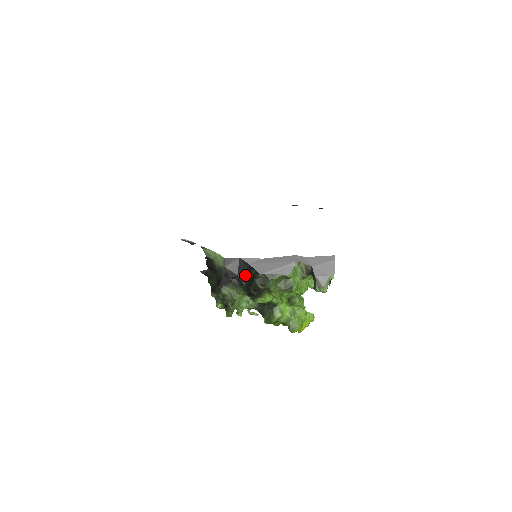
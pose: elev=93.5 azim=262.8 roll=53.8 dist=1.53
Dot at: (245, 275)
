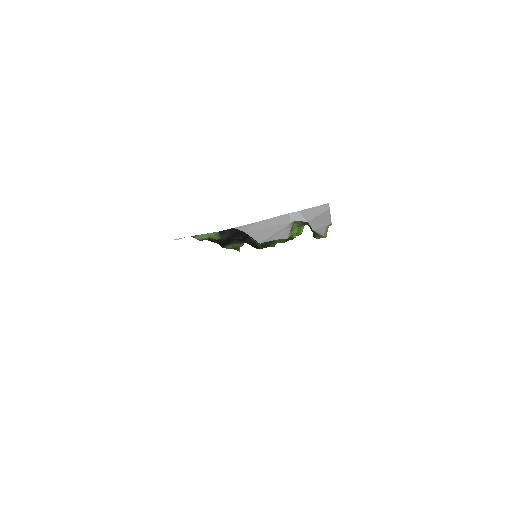
Dot at: (243, 237)
